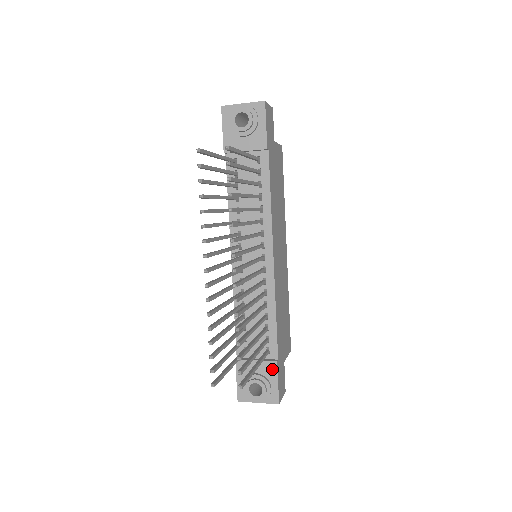
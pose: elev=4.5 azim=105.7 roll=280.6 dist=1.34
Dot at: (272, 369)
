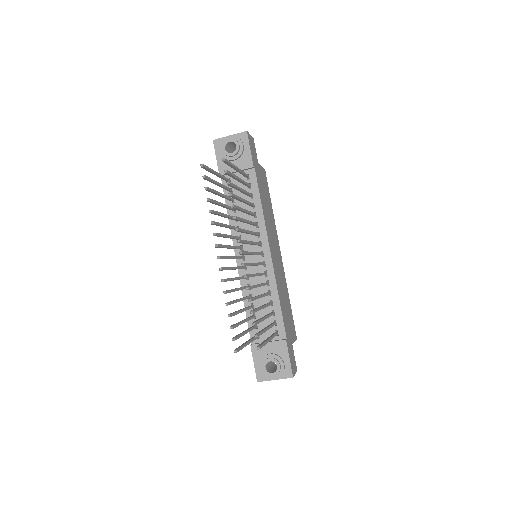
Dot at: (283, 347)
